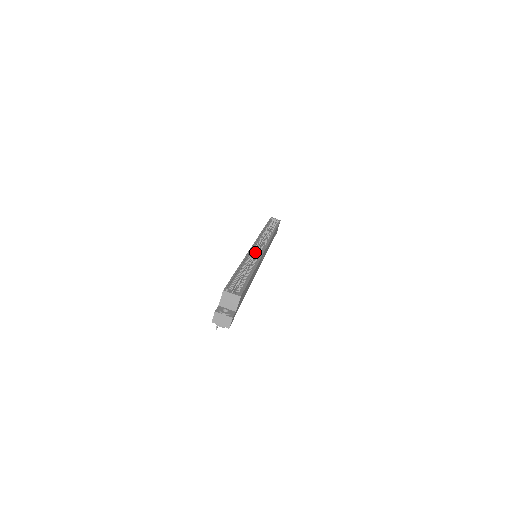
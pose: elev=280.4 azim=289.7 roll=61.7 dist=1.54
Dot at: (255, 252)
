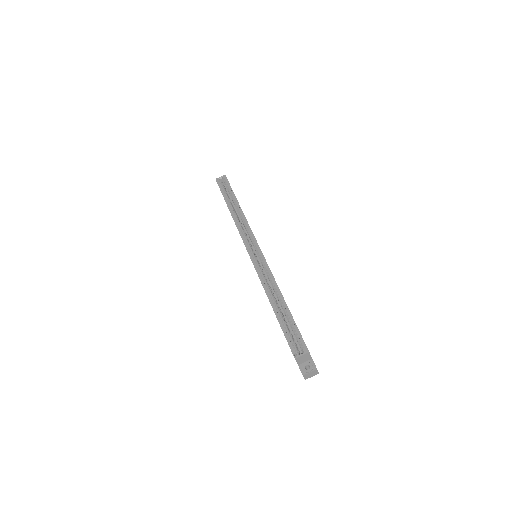
Dot at: (257, 262)
